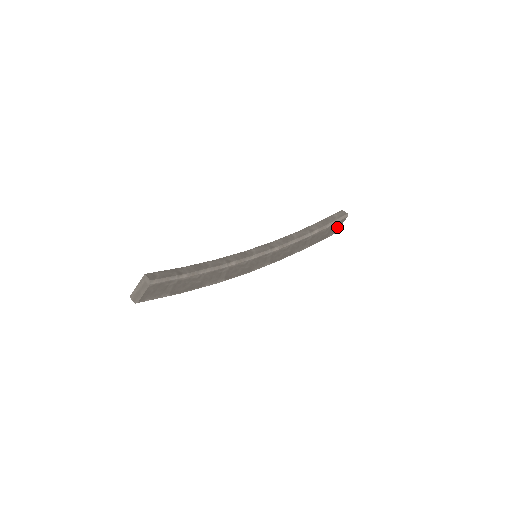
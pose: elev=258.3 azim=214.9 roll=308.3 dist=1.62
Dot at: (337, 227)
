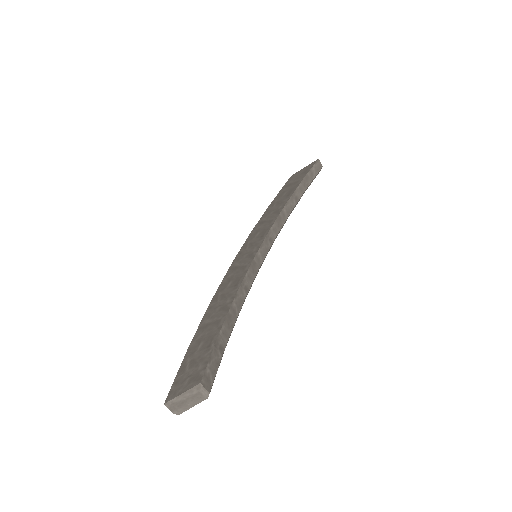
Dot at: occluded
